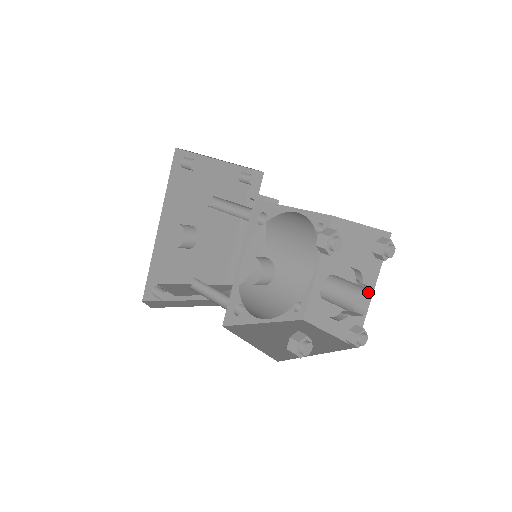
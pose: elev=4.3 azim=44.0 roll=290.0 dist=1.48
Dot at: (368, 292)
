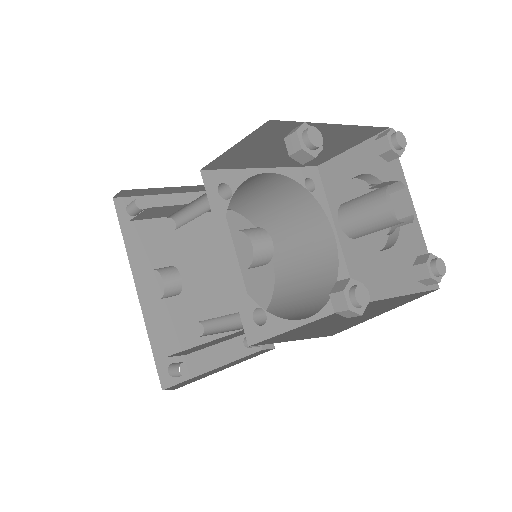
Dot at: (400, 192)
